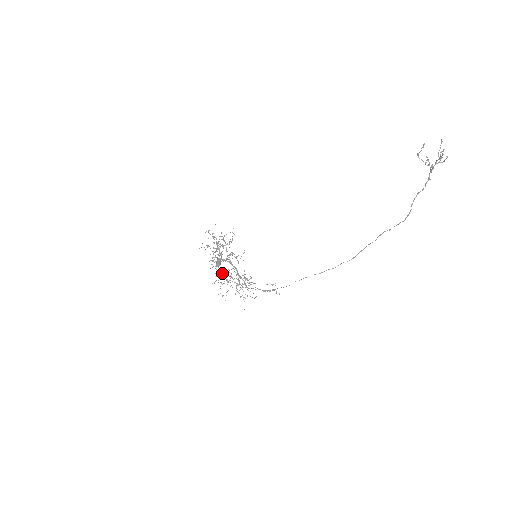
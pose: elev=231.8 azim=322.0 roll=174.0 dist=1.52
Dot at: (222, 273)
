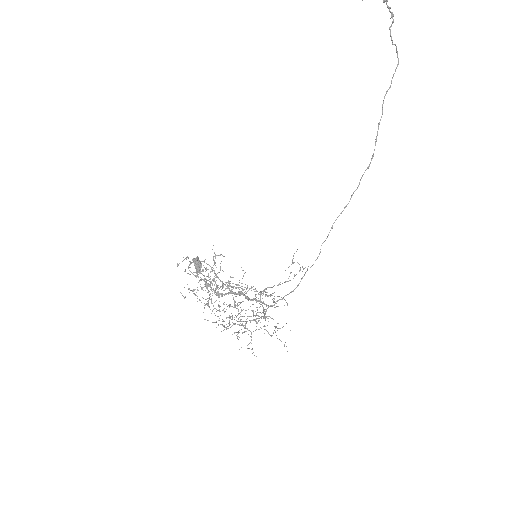
Dot at: occluded
